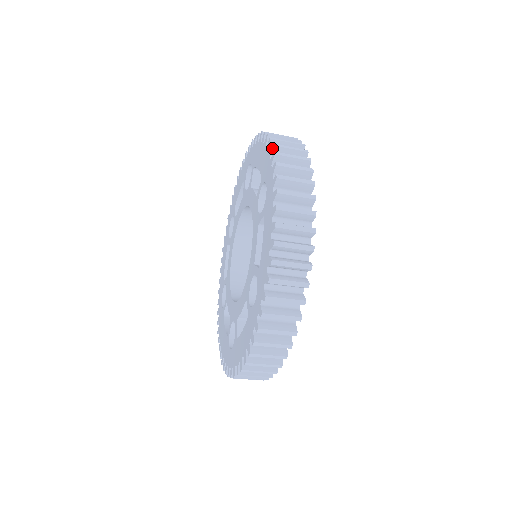
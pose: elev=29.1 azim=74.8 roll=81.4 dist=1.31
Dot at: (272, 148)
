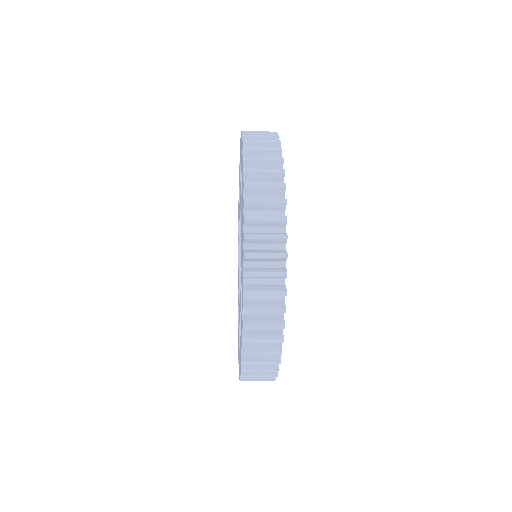
Dot at: (243, 152)
